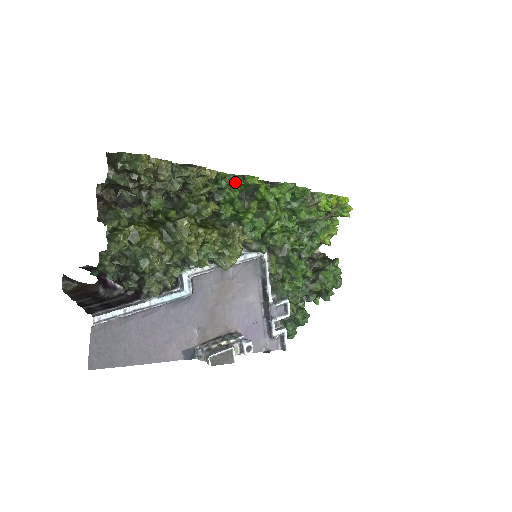
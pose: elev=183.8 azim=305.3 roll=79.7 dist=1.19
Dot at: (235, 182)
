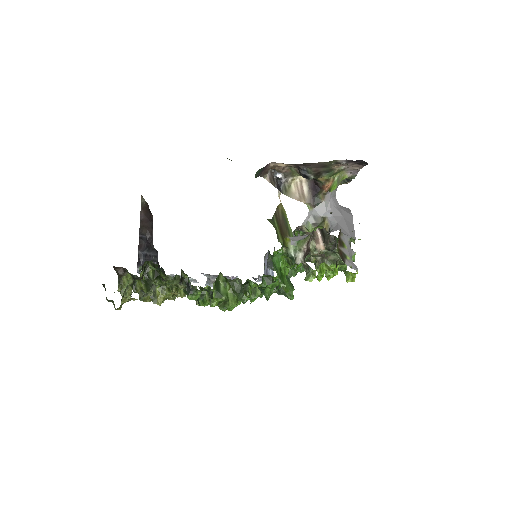
Dot at: (197, 292)
